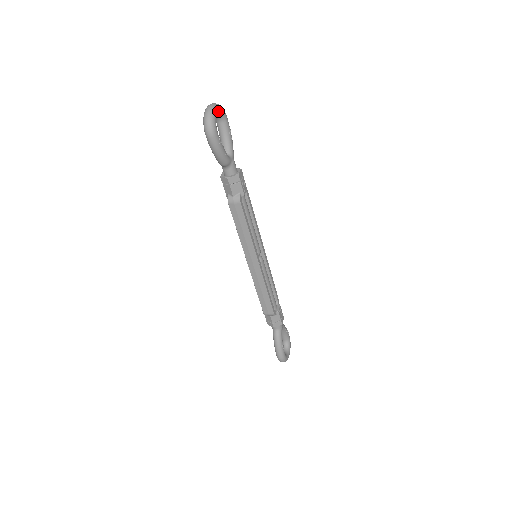
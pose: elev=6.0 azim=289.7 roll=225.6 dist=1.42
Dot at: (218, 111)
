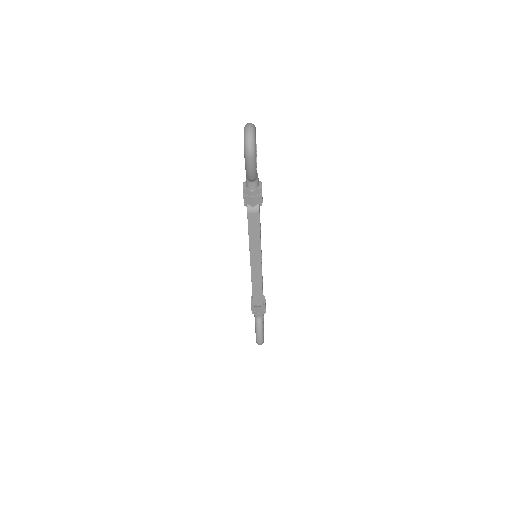
Dot at: (255, 131)
